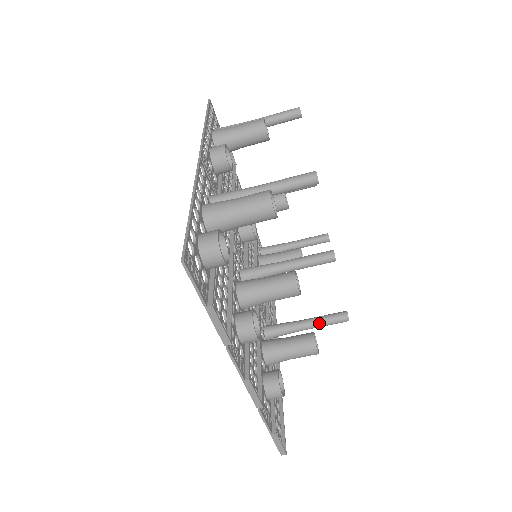
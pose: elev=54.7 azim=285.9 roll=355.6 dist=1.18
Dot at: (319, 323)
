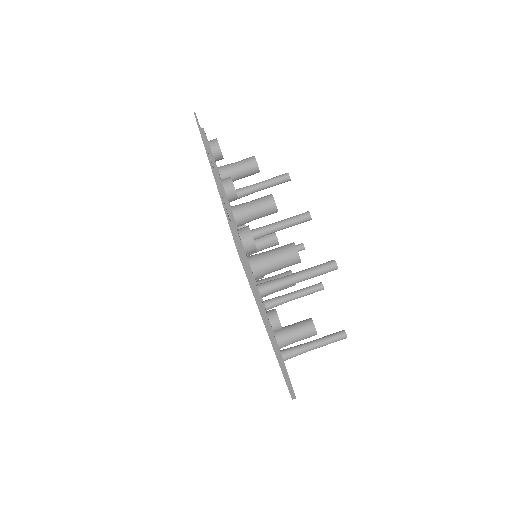
Dot at: (307, 269)
